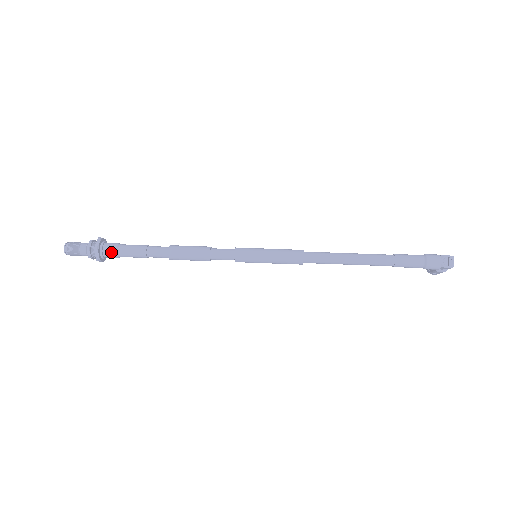
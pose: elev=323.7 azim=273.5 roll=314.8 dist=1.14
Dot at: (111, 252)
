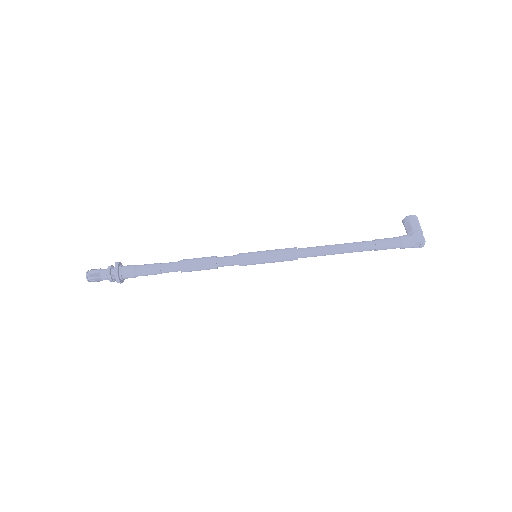
Dot at: occluded
